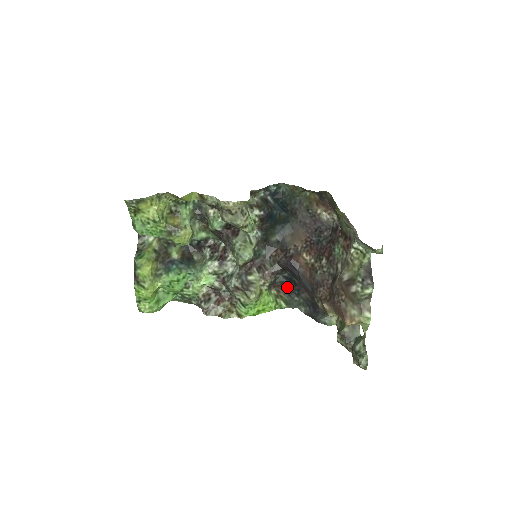
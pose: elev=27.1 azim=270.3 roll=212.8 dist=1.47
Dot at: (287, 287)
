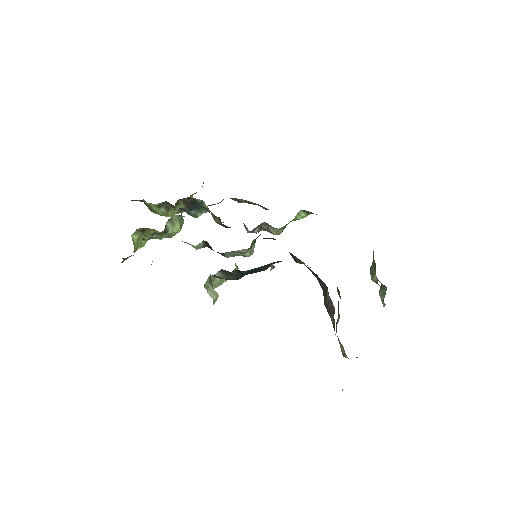
Dot at: occluded
